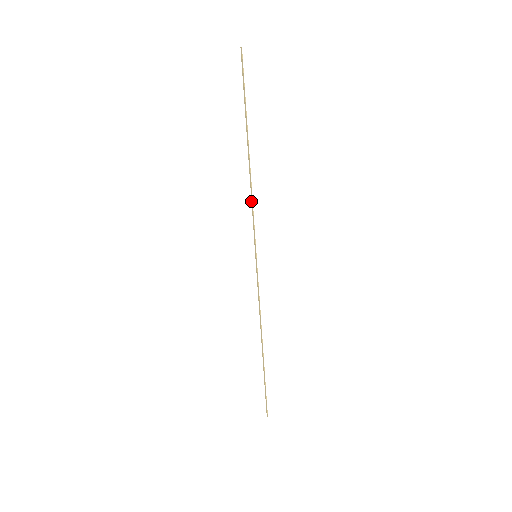
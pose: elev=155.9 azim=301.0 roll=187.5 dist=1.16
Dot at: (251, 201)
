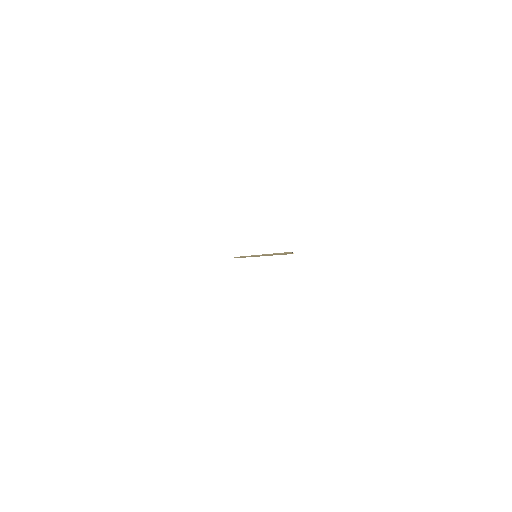
Dot at: (264, 255)
